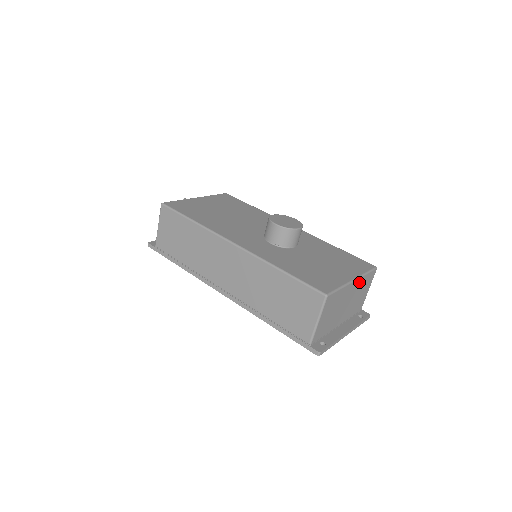
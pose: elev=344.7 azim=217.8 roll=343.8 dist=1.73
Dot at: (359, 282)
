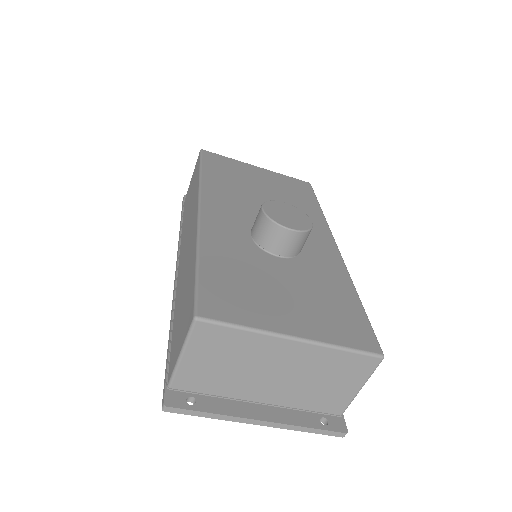
Dot at: (316, 352)
